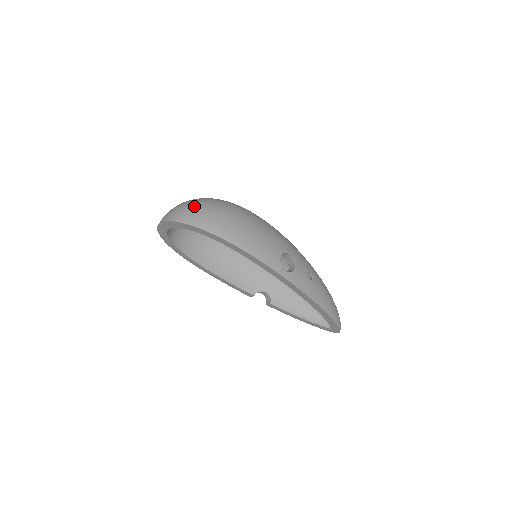
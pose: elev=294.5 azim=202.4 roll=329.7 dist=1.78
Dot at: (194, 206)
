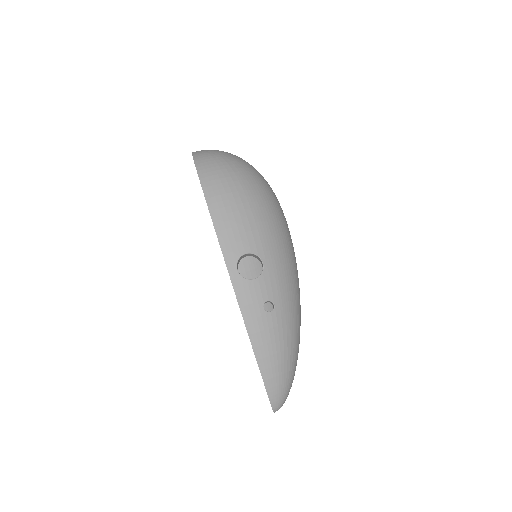
Dot at: (219, 153)
